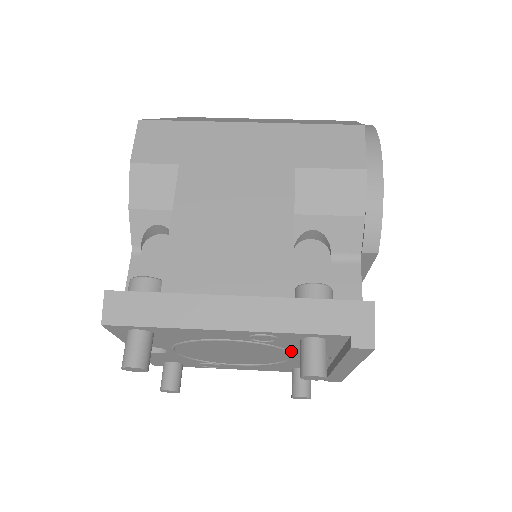
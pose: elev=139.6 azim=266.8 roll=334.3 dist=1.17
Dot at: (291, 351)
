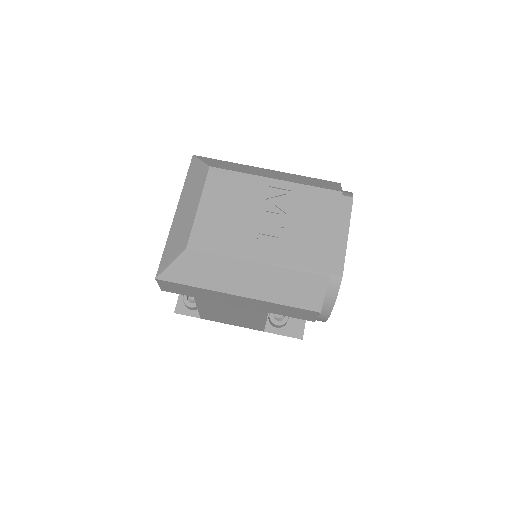
Dot at: occluded
